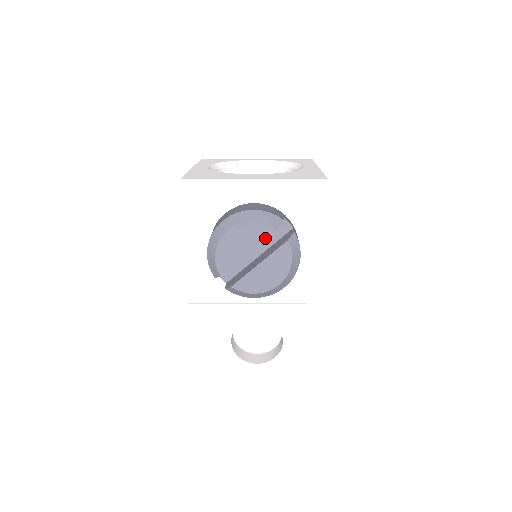
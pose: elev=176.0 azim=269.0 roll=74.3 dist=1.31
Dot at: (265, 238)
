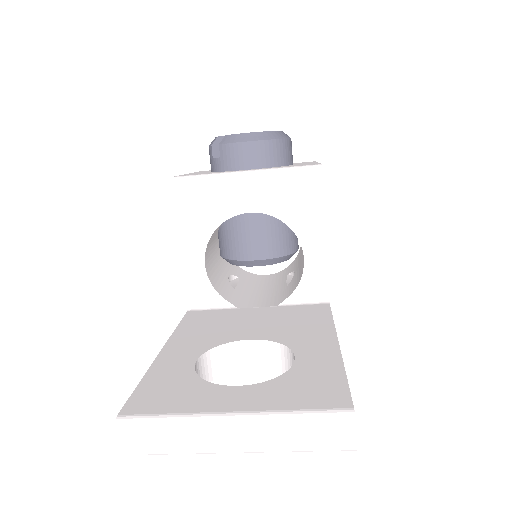
Dot at: occluded
